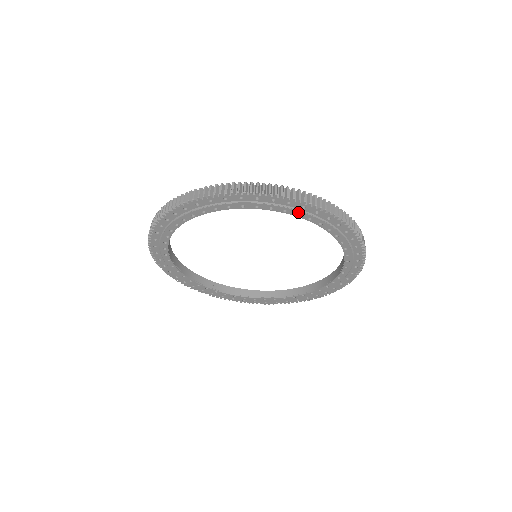
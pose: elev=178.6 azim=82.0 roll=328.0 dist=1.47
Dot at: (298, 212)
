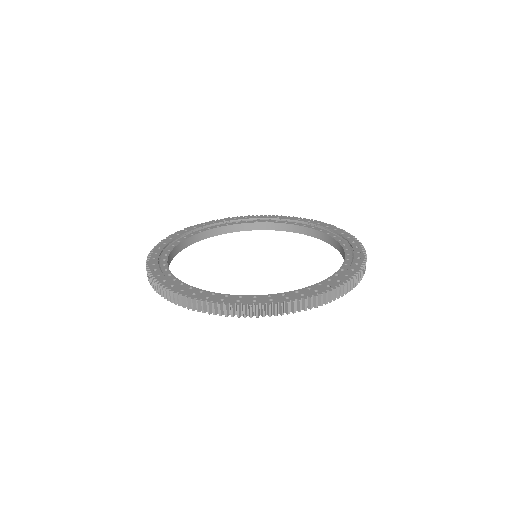
Dot at: occluded
